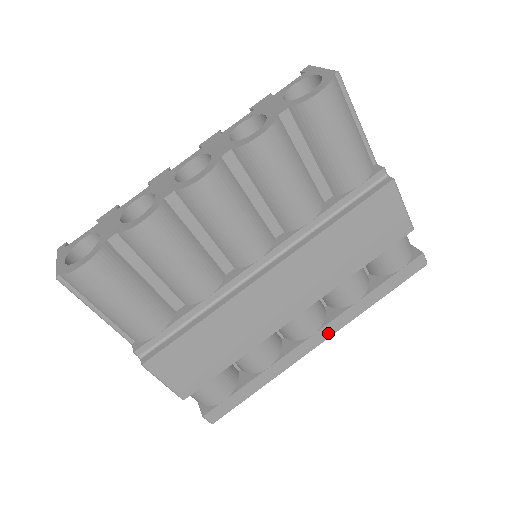
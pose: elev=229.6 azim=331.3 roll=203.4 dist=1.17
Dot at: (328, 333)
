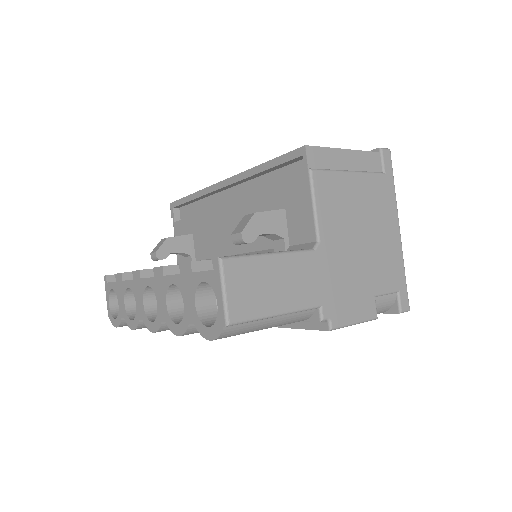
Dot at: occluded
